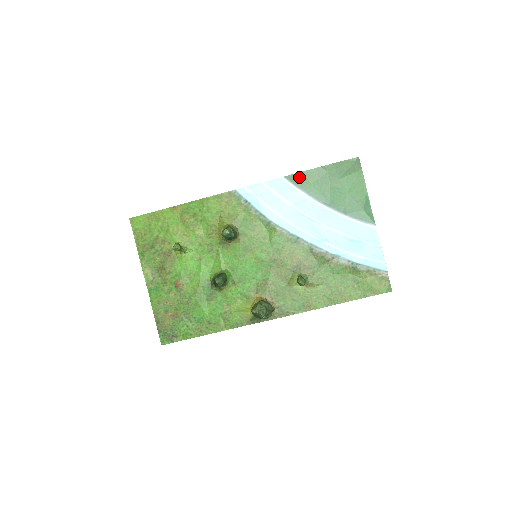
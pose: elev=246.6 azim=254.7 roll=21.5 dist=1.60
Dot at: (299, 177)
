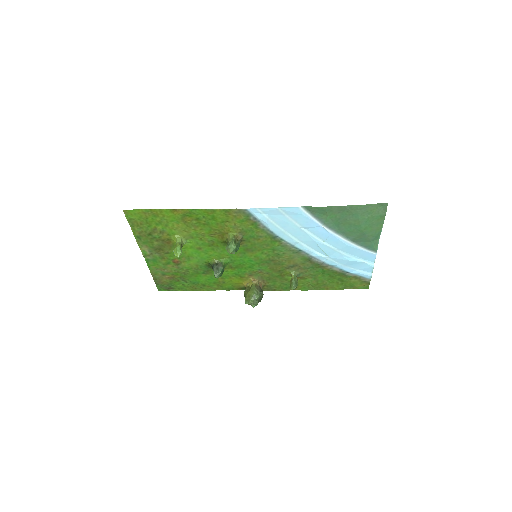
Dot at: (318, 210)
